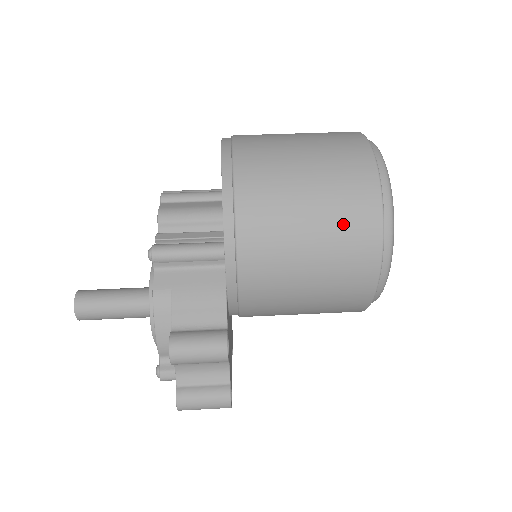
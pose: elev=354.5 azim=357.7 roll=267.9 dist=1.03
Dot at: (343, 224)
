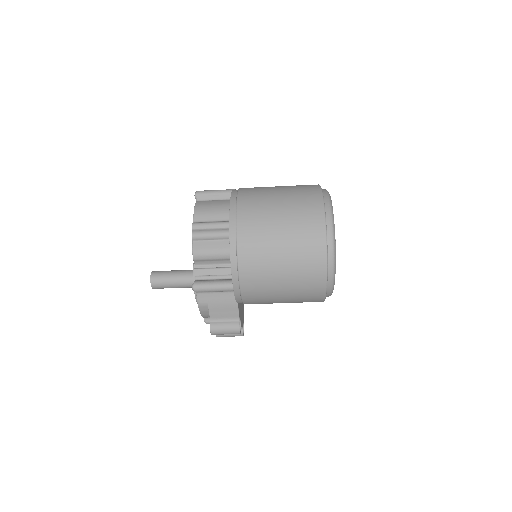
Dot at: (302, 292)
